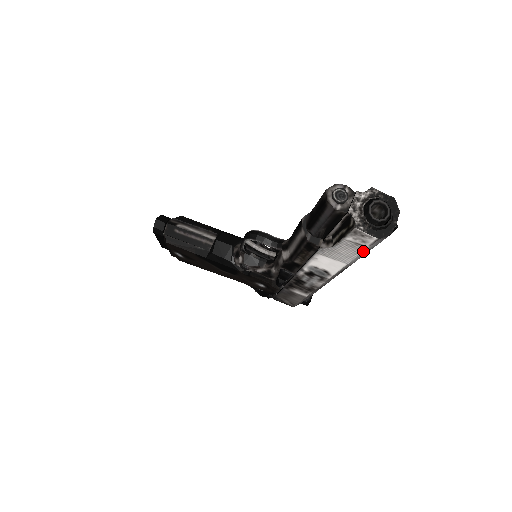
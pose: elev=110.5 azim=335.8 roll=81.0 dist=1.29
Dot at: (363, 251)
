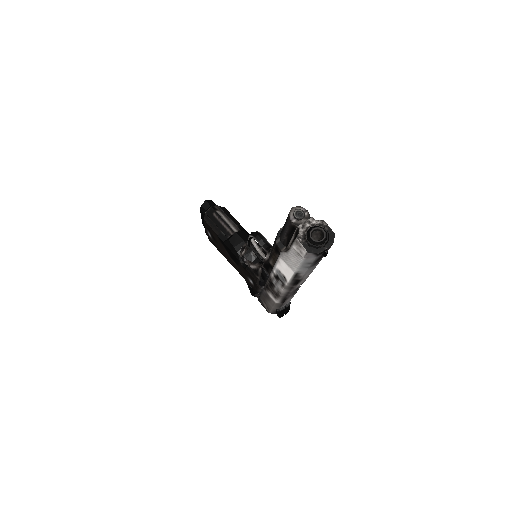
Dot at: (301, 262)
